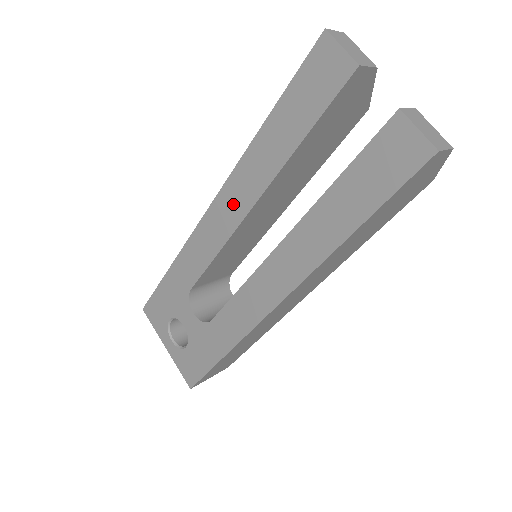
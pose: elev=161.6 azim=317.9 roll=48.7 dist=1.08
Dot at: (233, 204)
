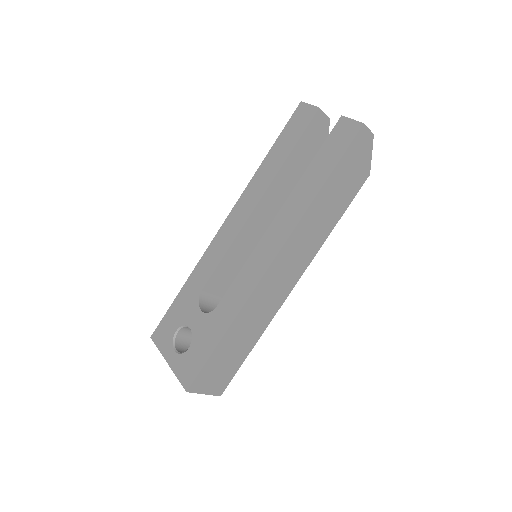
Dot at: (243, 209)
